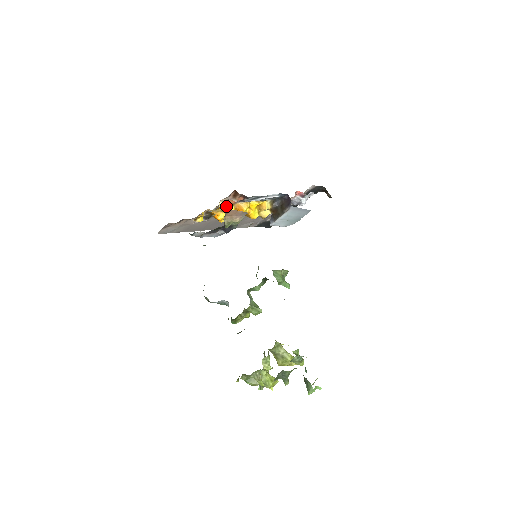
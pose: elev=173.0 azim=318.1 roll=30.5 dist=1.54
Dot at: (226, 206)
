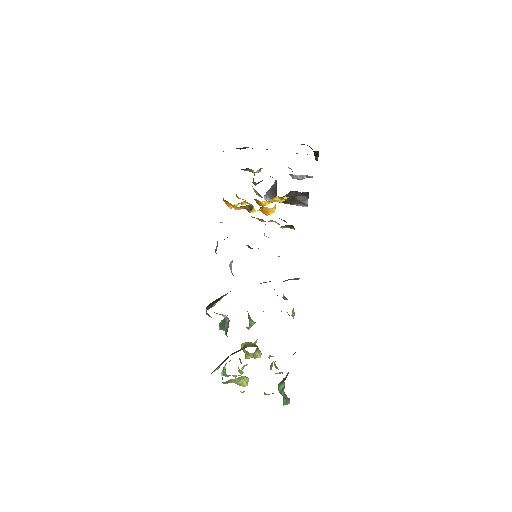
Dot at: occluded
